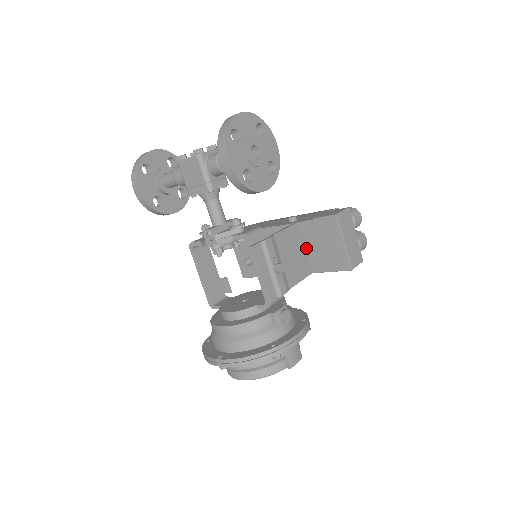
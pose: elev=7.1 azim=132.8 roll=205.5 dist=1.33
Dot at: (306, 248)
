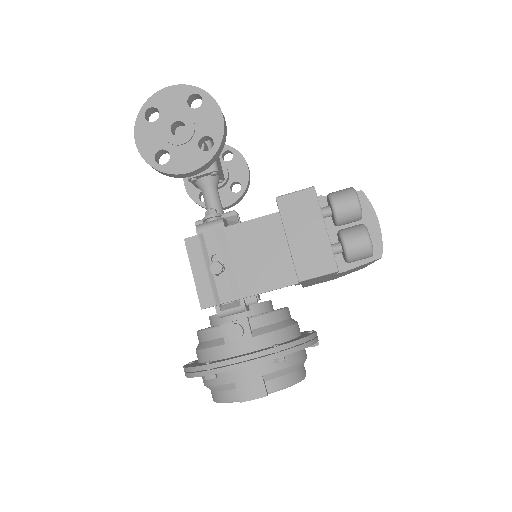
Dot at: occluded
